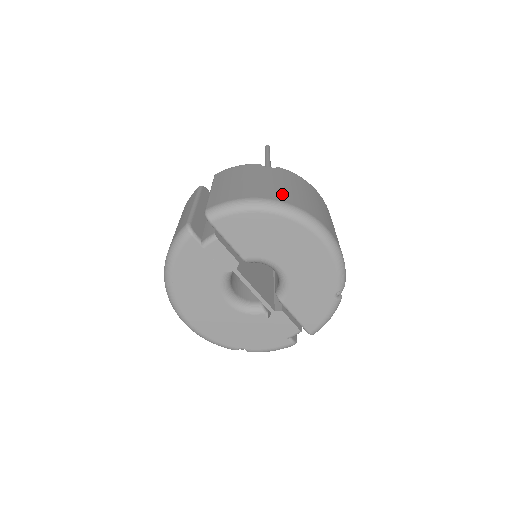
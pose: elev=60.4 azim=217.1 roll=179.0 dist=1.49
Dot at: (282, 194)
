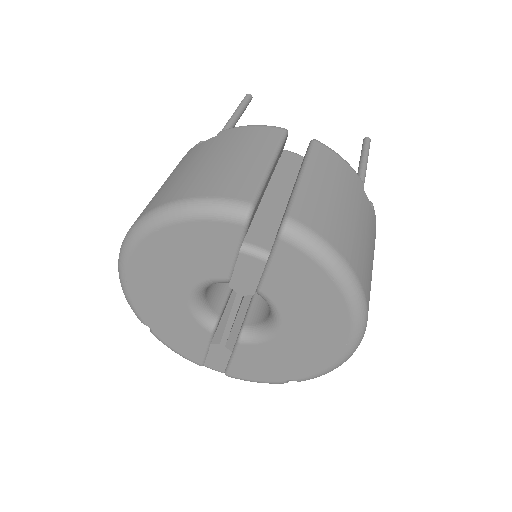
Dot at: (367, 273)
